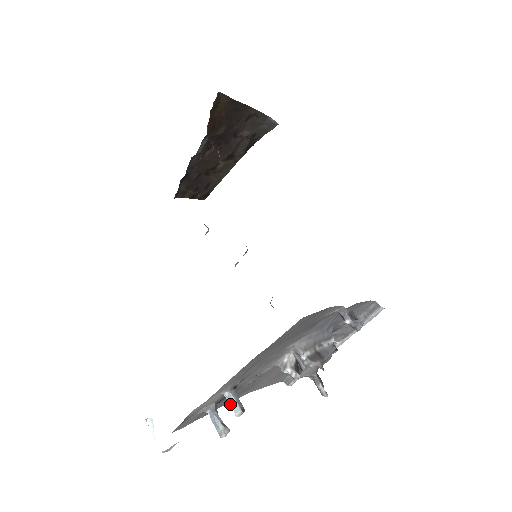
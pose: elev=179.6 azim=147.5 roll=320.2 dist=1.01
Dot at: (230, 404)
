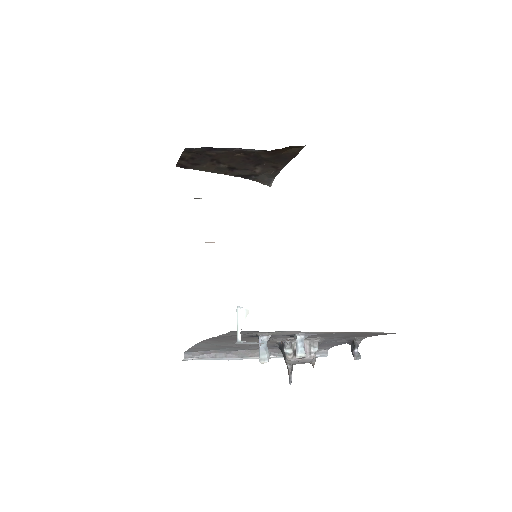
Dot at: (299, 345)
